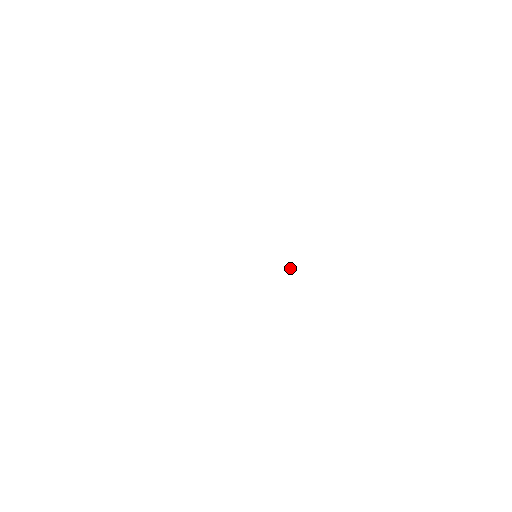
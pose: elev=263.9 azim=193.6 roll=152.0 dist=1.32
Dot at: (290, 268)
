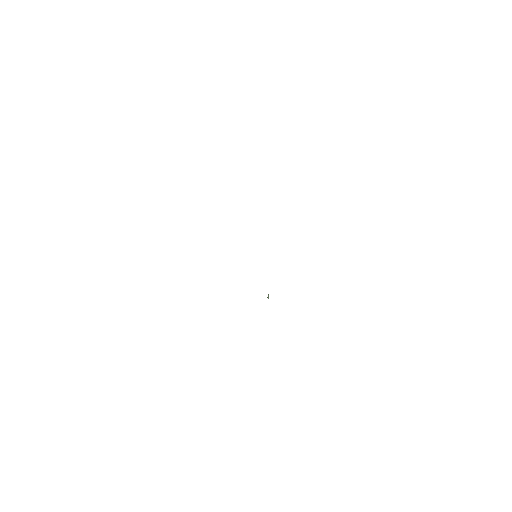
Dot at: (268, 296)
